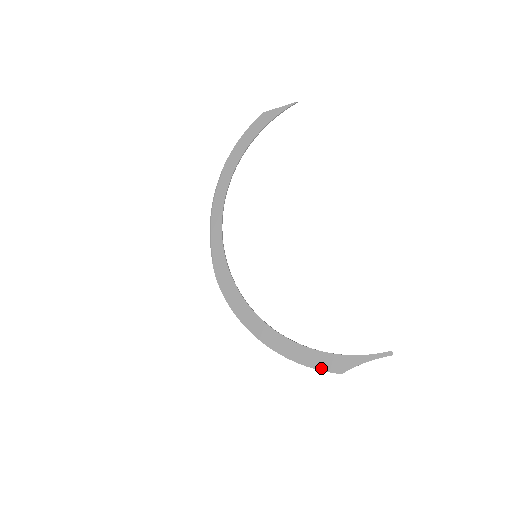
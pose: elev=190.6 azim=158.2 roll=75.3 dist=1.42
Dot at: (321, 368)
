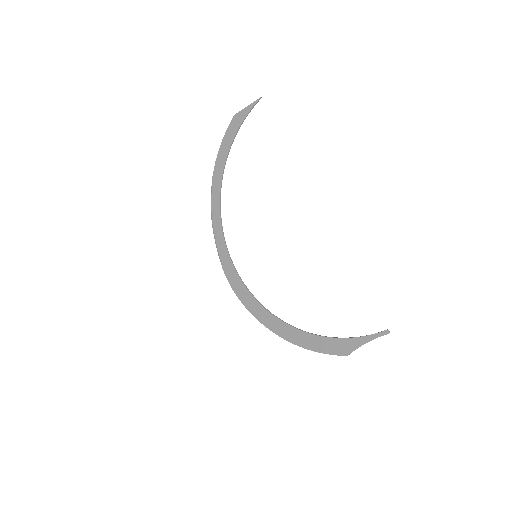
Dot at: (329, 352)
